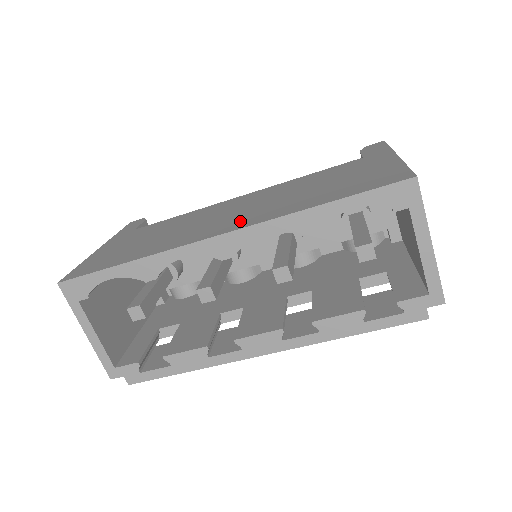
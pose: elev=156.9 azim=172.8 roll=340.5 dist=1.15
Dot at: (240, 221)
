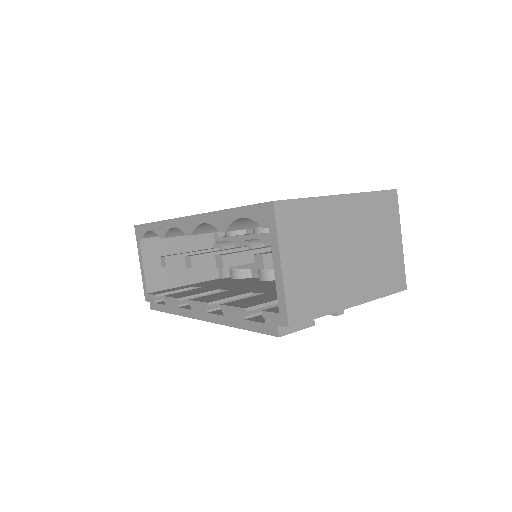
Dot at: occluded
